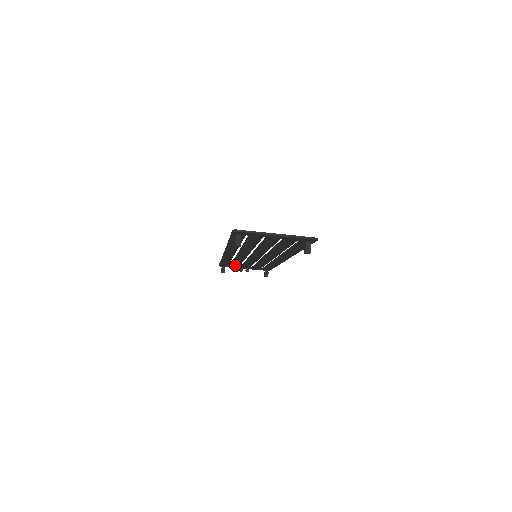
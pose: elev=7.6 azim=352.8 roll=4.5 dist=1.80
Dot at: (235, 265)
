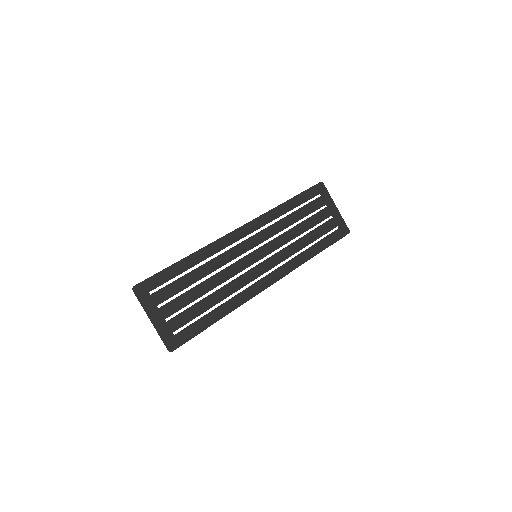
Dot at: (312, 206)
